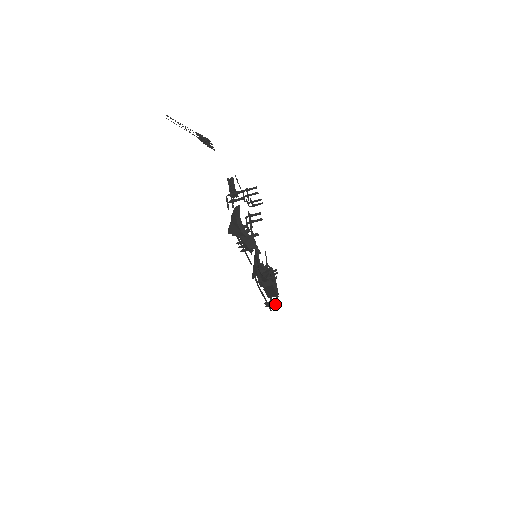
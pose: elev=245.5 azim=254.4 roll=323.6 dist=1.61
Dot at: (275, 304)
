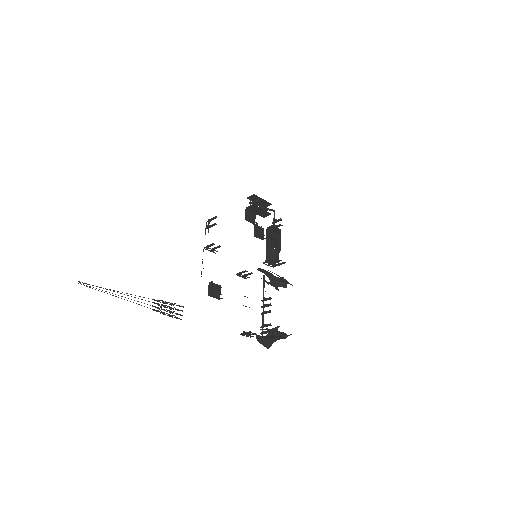
Dot at: occluded
